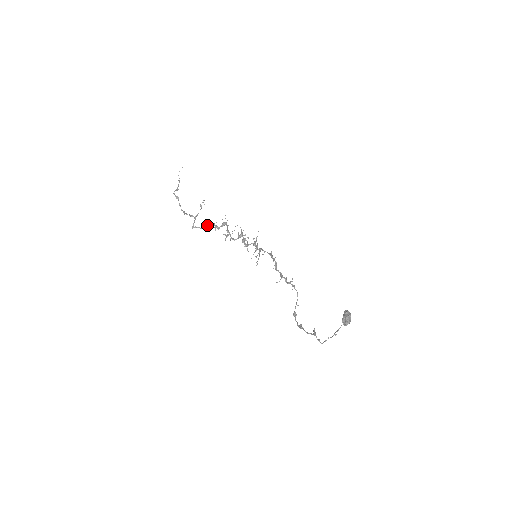
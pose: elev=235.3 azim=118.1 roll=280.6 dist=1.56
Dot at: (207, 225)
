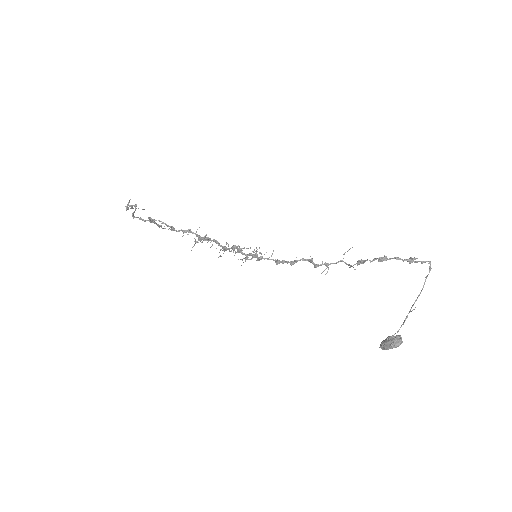
Dot at: (173, 227)
